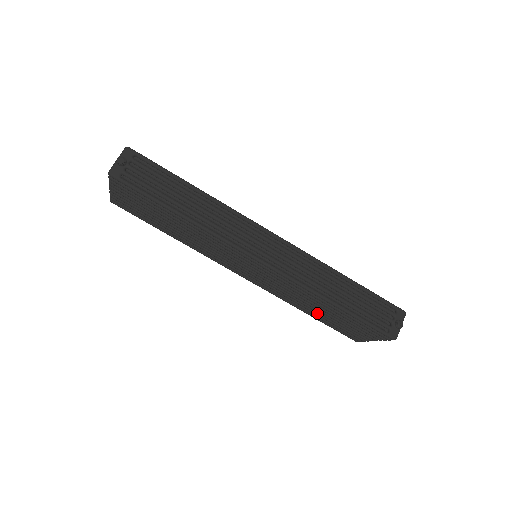
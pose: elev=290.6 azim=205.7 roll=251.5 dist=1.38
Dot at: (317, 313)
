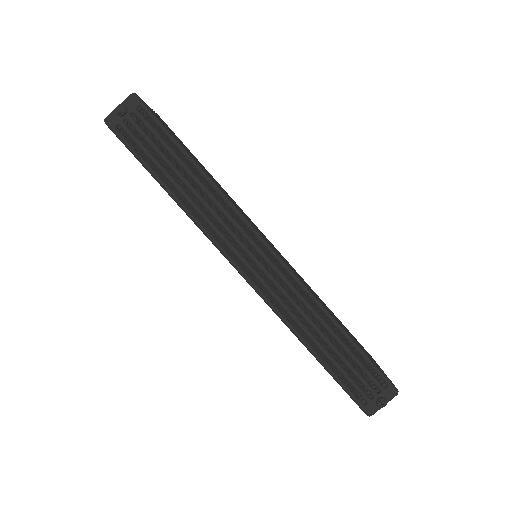
Dot at: occluded
